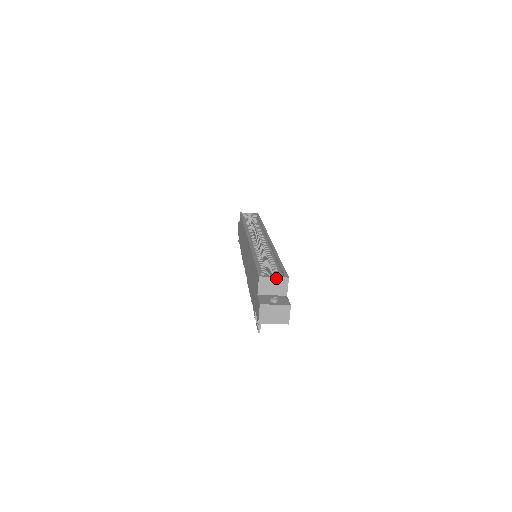
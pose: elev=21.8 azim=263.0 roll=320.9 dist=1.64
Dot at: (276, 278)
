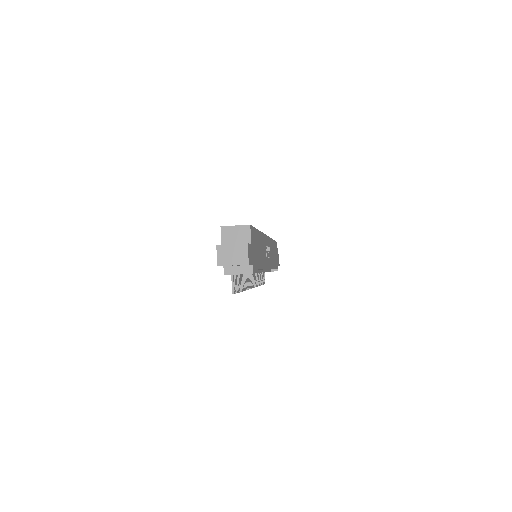
Dot at: (237, 226)
